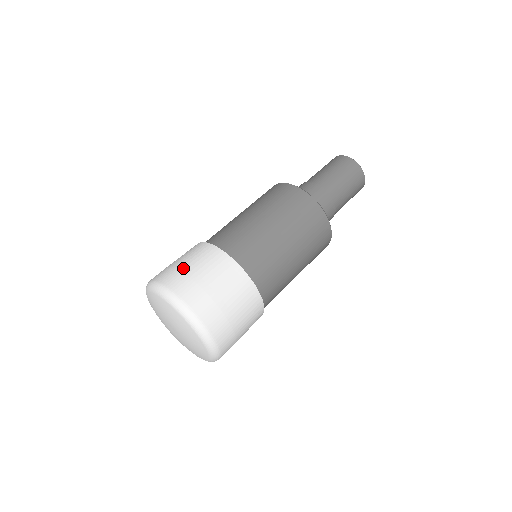
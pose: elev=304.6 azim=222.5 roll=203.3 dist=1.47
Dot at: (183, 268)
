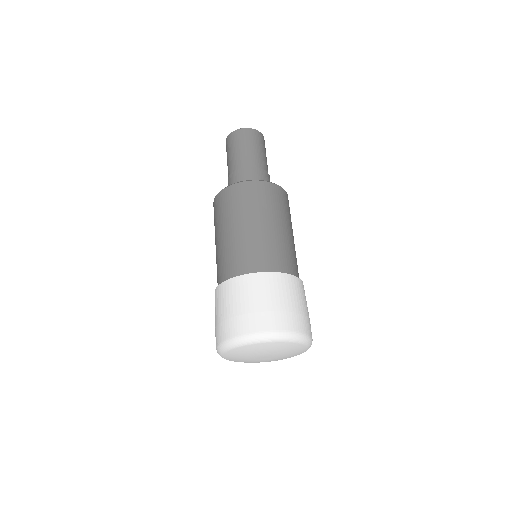
Dot at: (240, 311)
